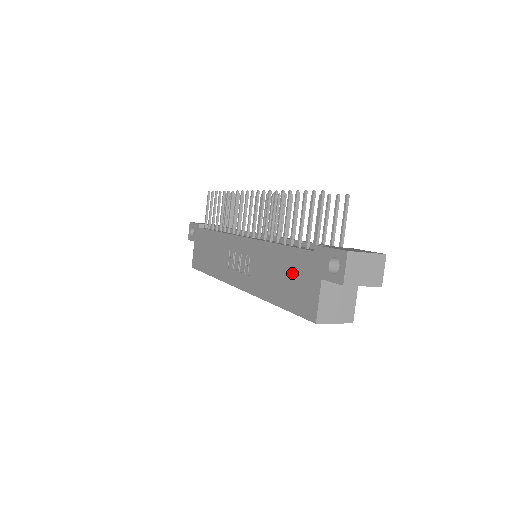
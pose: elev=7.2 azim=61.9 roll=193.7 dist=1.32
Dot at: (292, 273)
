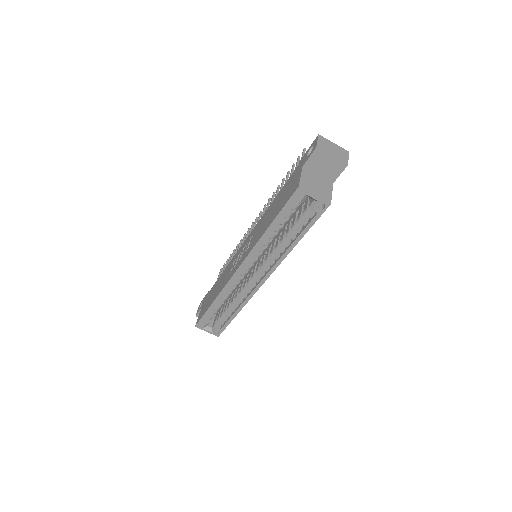
Dot at: (282, 195)
